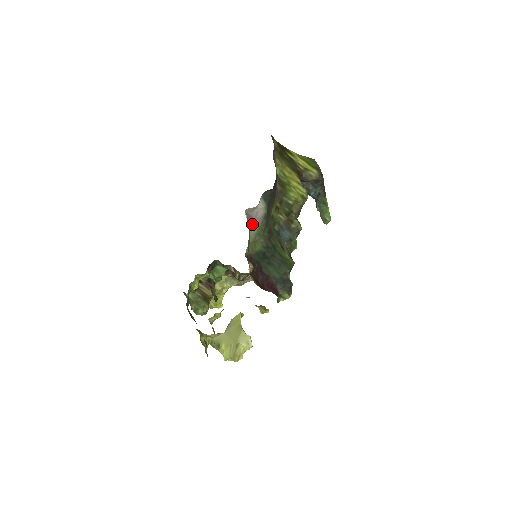
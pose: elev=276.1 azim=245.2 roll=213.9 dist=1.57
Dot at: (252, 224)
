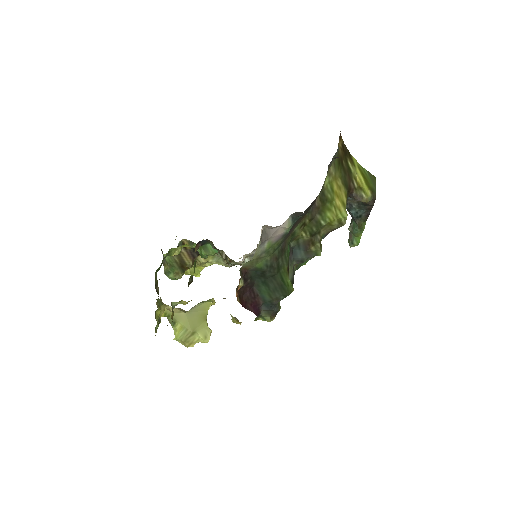
Dot at: (264, 242)
